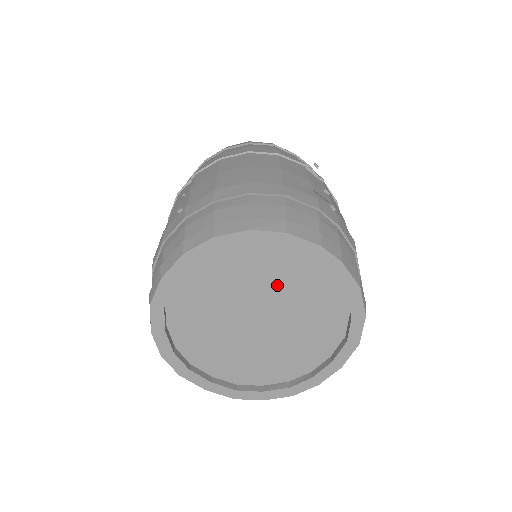
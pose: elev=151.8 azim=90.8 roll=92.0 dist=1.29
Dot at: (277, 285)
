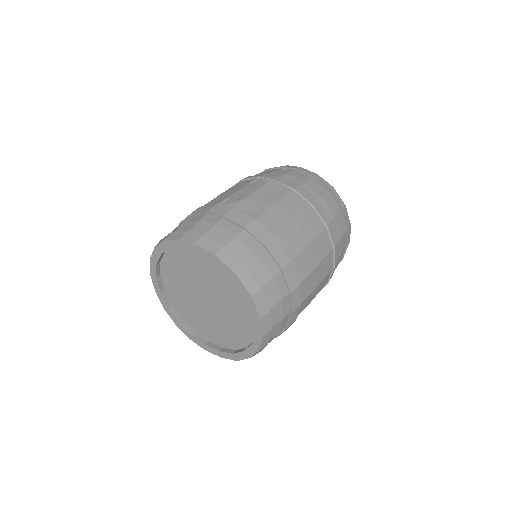
Dot at: (194, 273)
